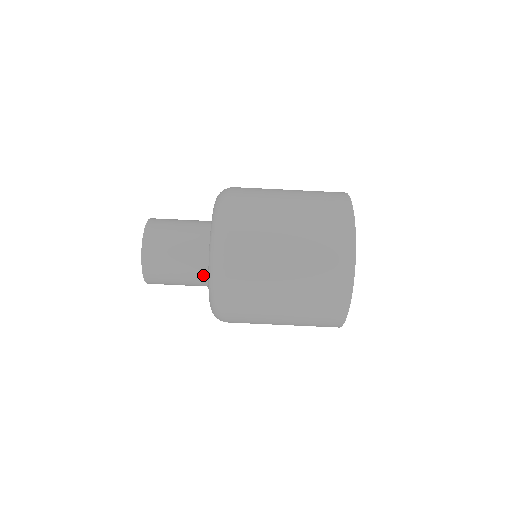
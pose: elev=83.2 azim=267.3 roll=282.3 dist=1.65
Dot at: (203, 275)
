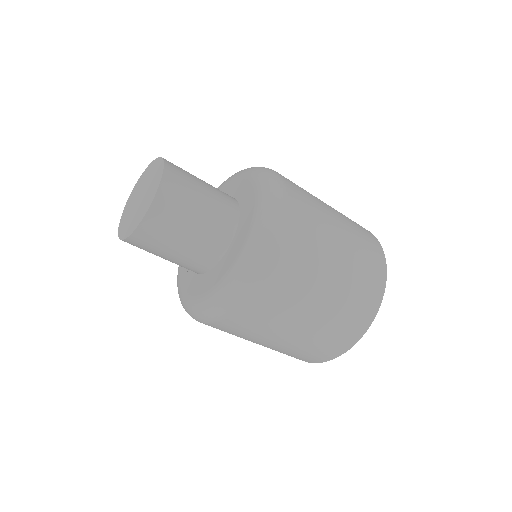
Dot at: (200, 268)
